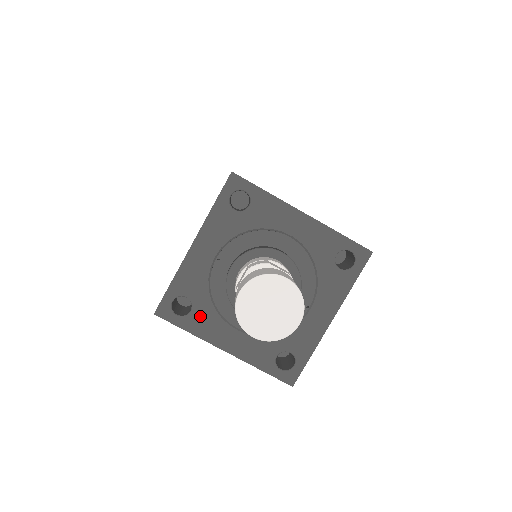
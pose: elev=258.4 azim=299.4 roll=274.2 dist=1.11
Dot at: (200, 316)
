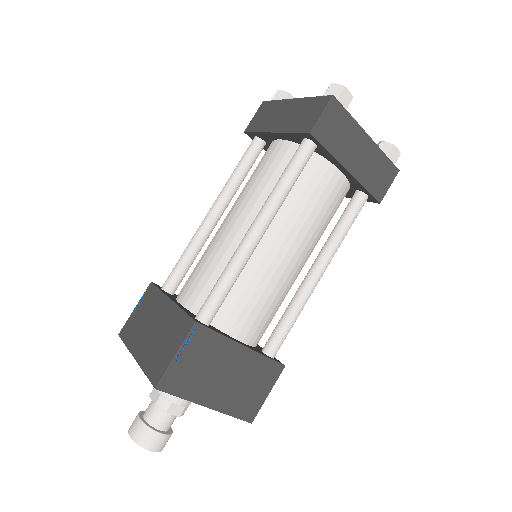
Dot at: occluded
